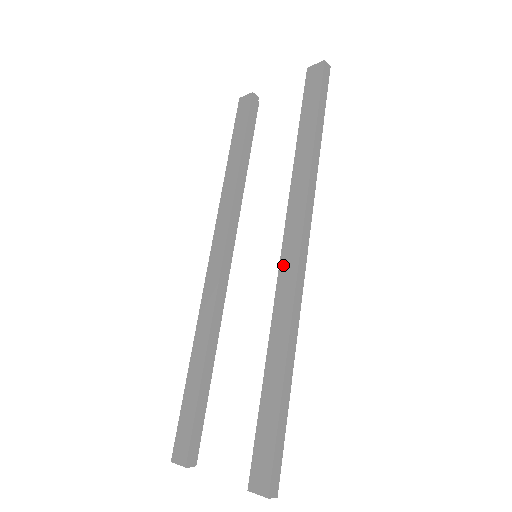
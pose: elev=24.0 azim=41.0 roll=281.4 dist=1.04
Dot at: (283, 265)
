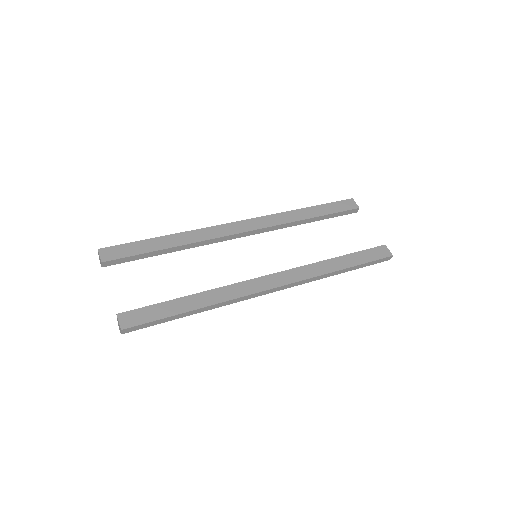
Dot at: (260, 280)
